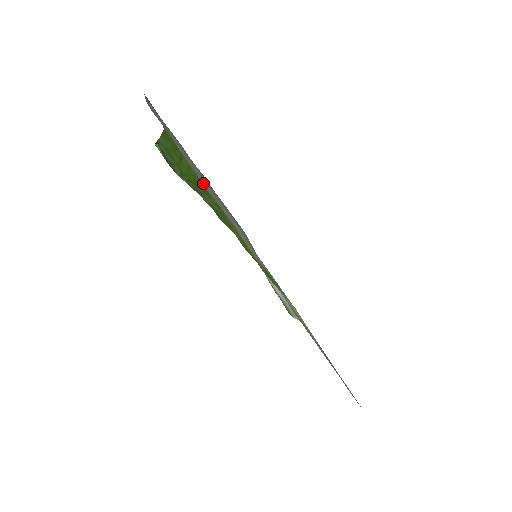
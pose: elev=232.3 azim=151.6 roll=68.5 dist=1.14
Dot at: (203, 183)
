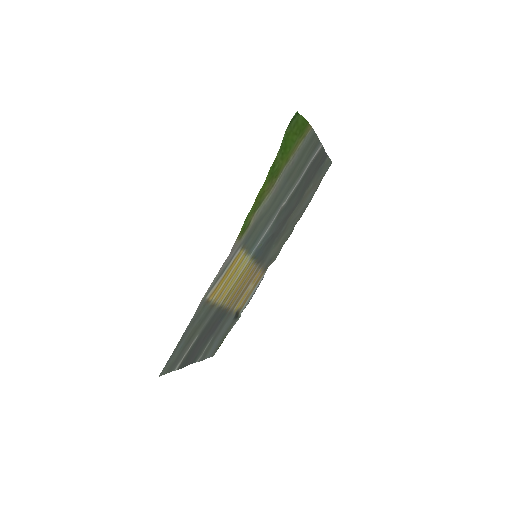
Dot at: (289, 163)
